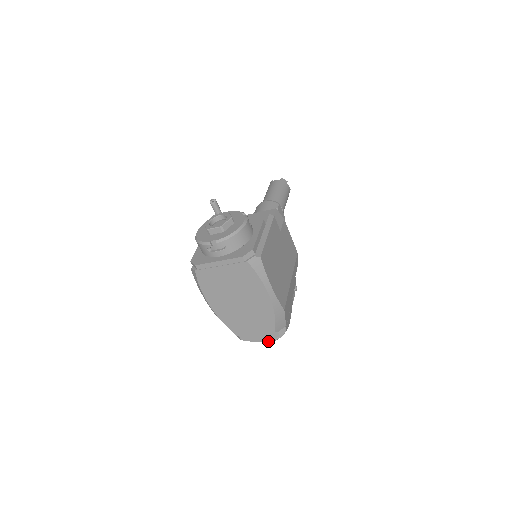
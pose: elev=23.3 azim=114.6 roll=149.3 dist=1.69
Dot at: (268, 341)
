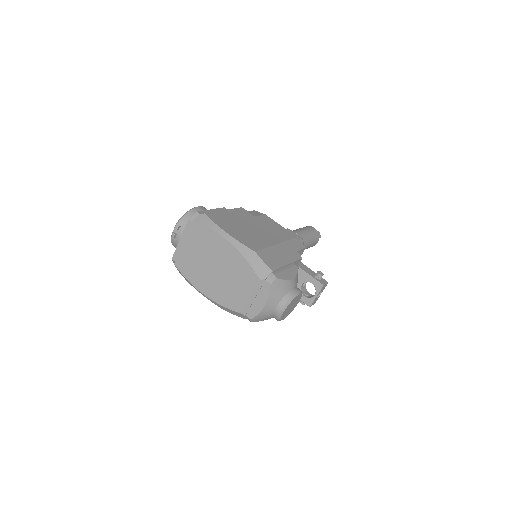
Dot at: (279, 309)
